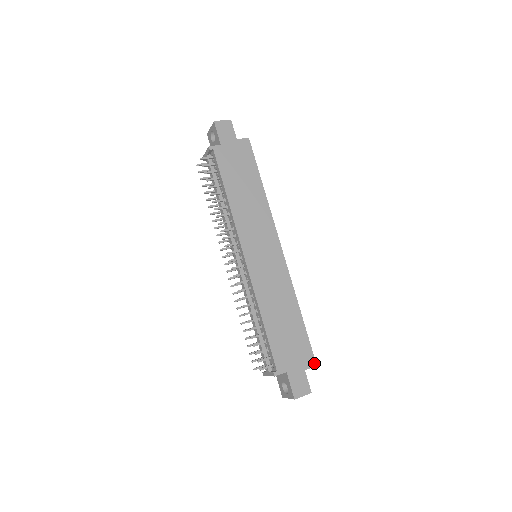
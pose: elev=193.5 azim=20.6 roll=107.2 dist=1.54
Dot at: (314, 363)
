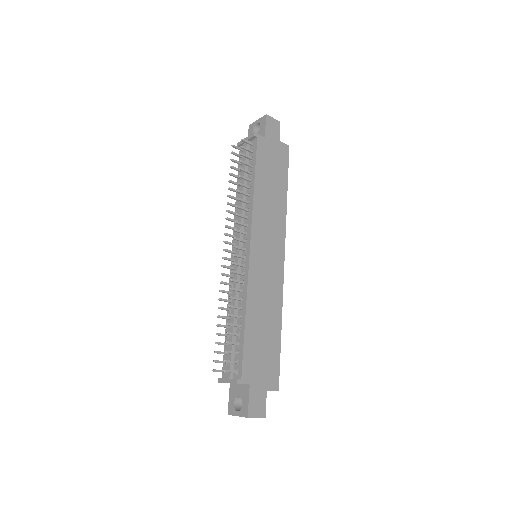
Dot at: (277, 387)
